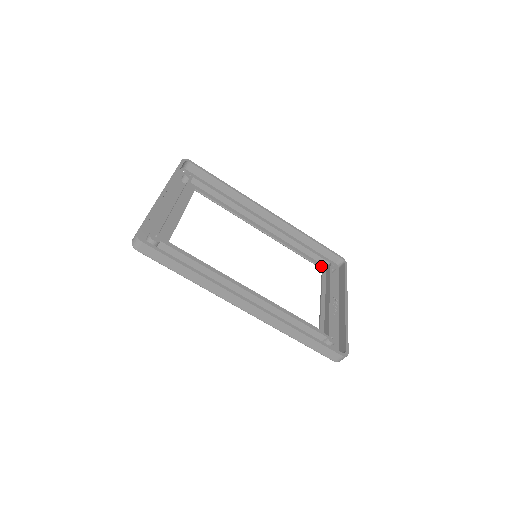
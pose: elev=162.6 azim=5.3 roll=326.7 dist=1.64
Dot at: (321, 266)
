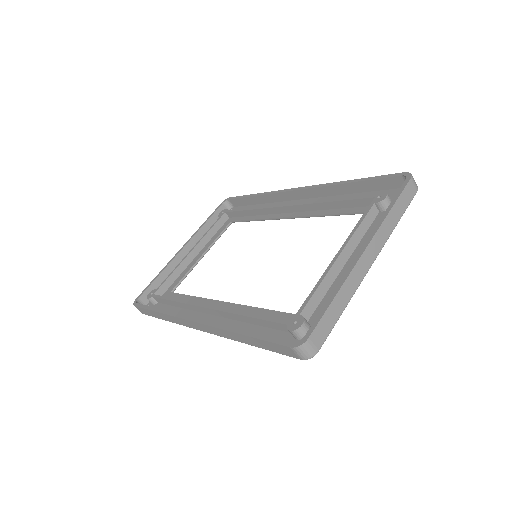
Dot at: occluded
